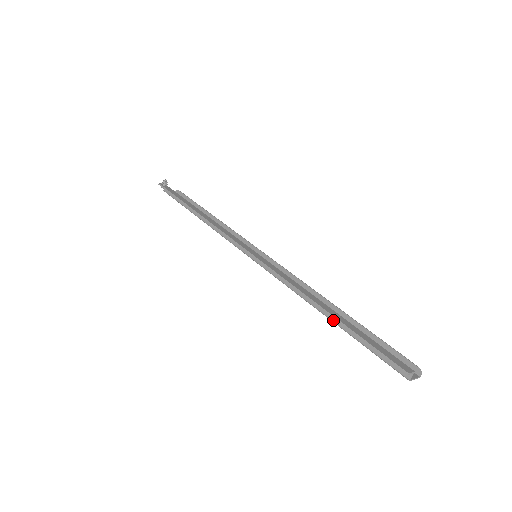
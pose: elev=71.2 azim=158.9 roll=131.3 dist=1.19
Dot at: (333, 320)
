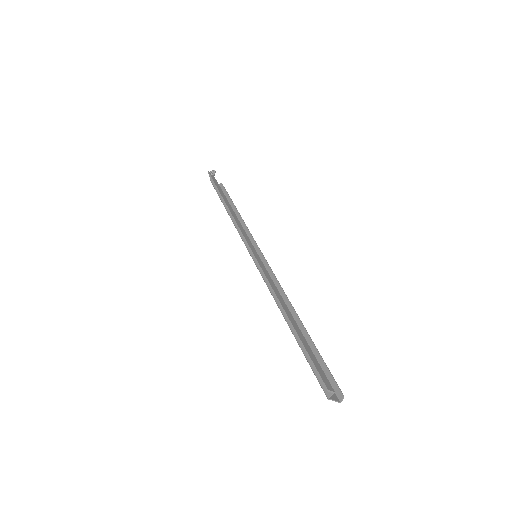
Dot at: (291, 328)
